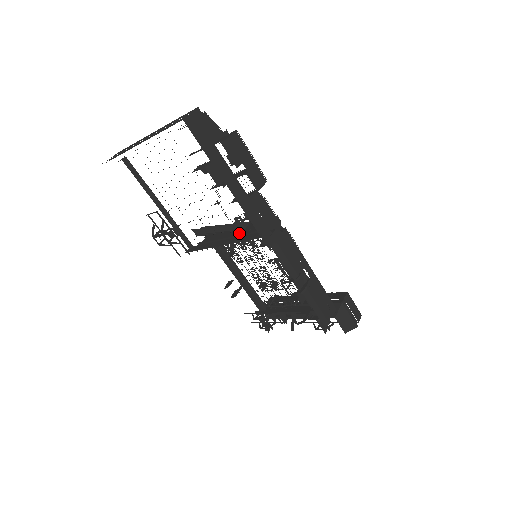
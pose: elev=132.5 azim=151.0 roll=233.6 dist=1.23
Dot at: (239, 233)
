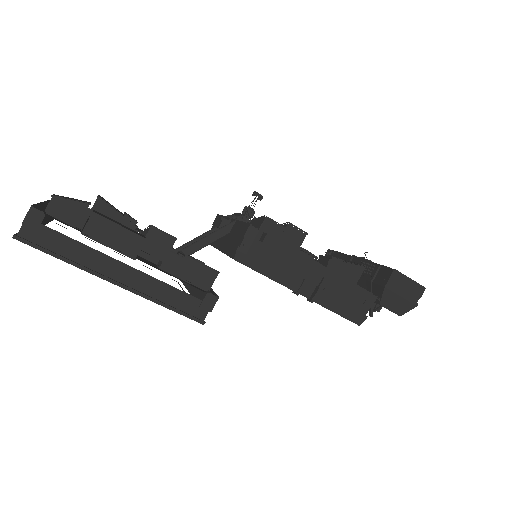
Dot at: (224, 239)
